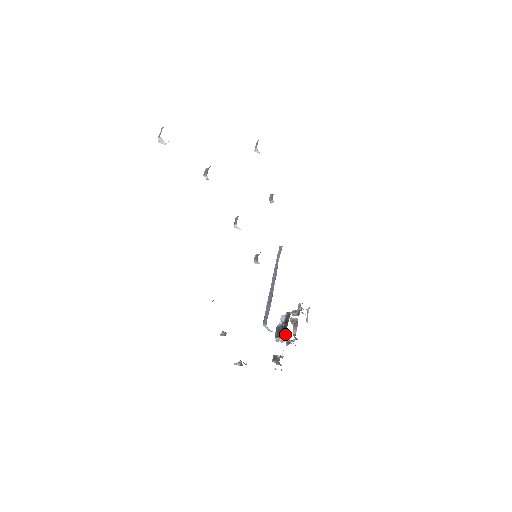
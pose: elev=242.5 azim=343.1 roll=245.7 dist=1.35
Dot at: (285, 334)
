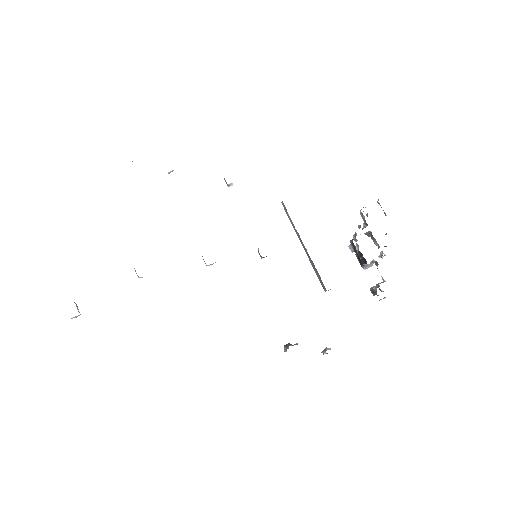
Dot at: (363, 264)
